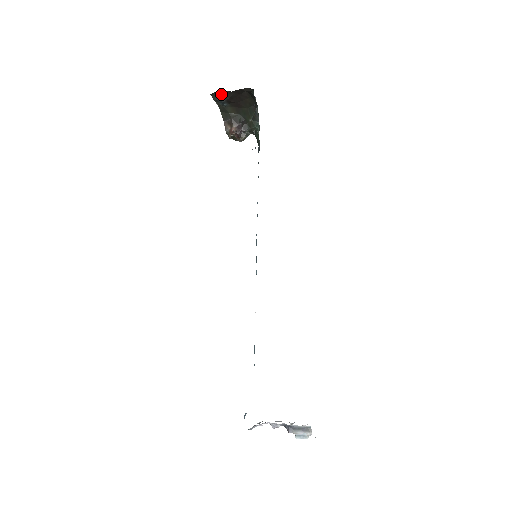
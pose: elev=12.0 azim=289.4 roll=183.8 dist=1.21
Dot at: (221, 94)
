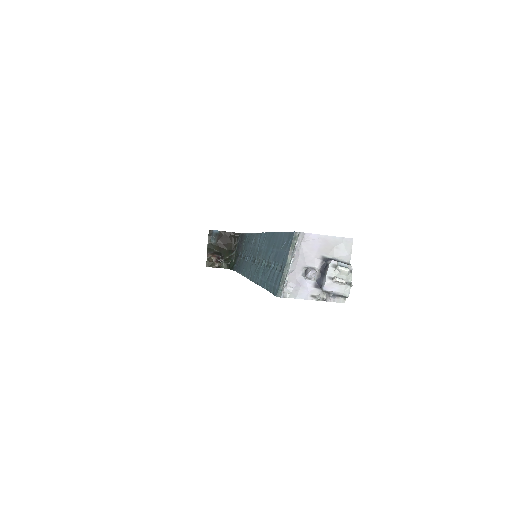
Dot at: (216, 232)
